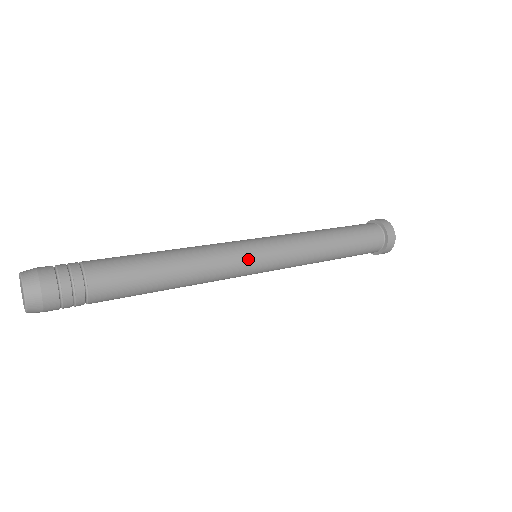
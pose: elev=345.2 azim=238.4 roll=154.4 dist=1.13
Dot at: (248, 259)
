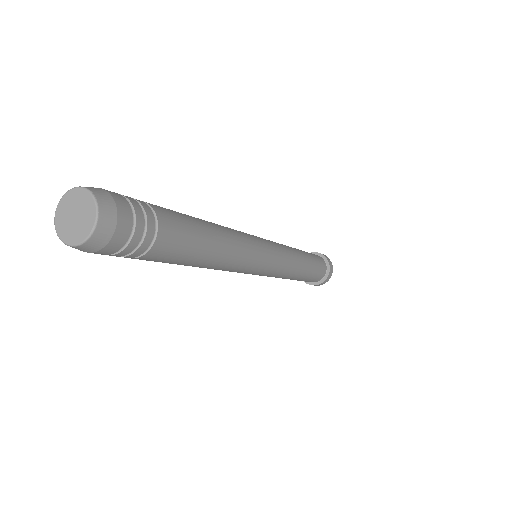
Dot at: (259, 239)
